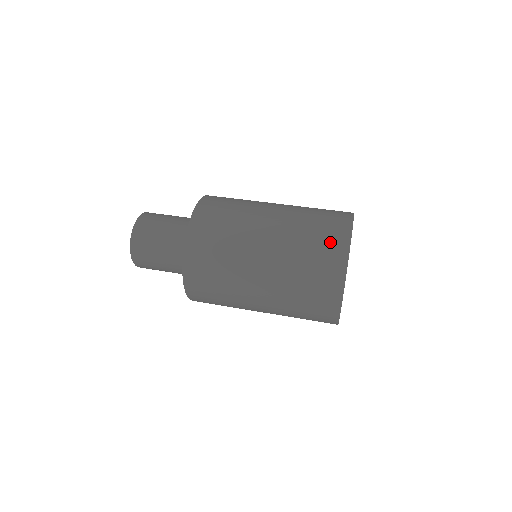
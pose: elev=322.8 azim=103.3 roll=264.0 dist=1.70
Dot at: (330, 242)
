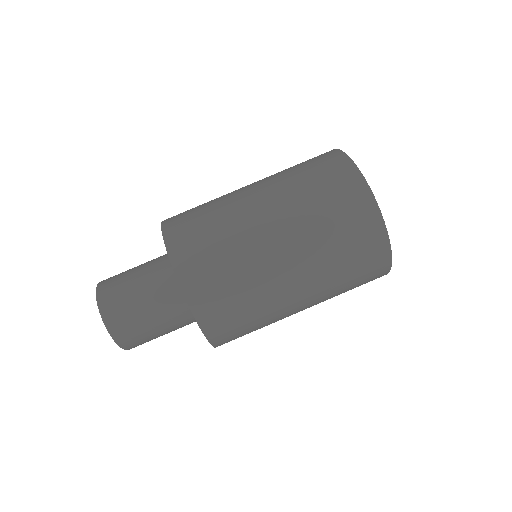
Dot at: (370, 268)
